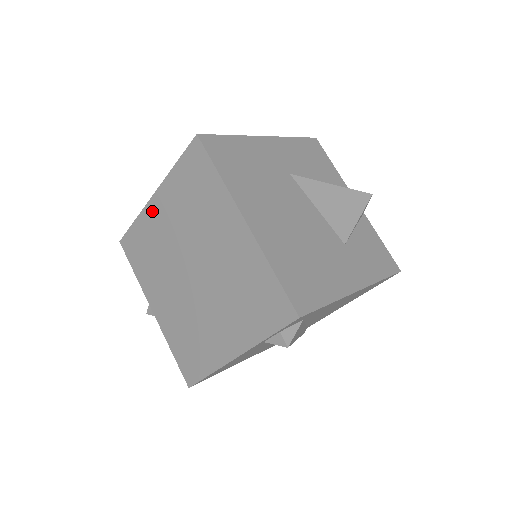
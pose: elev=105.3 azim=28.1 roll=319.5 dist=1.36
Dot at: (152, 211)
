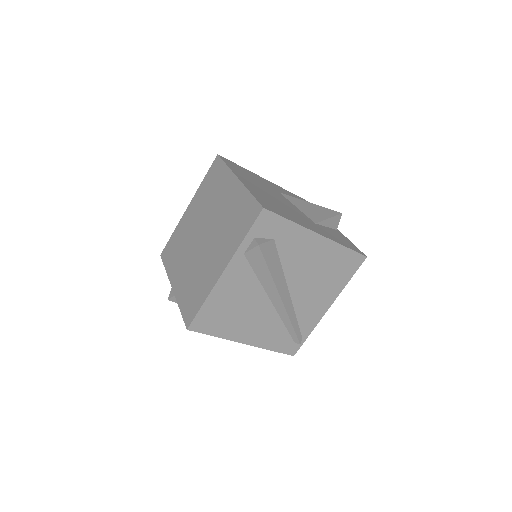
Dot at: (185, 217)
